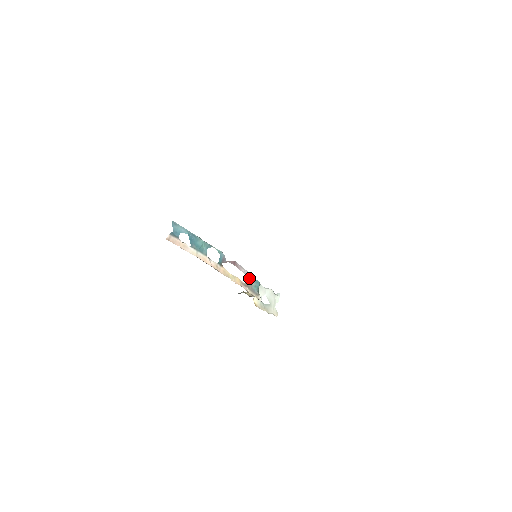
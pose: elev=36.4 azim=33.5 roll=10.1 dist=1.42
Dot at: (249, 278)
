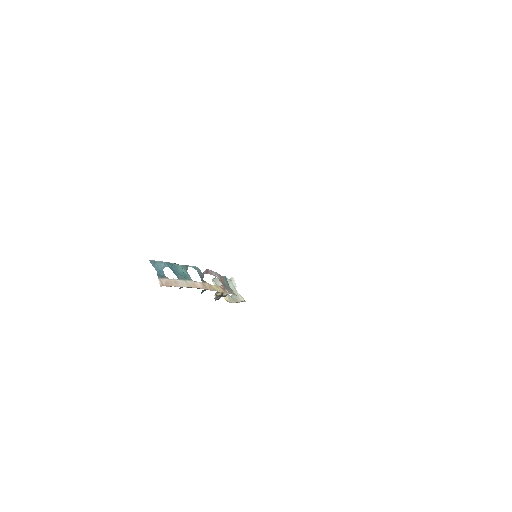
Dot at: (221, 279)
